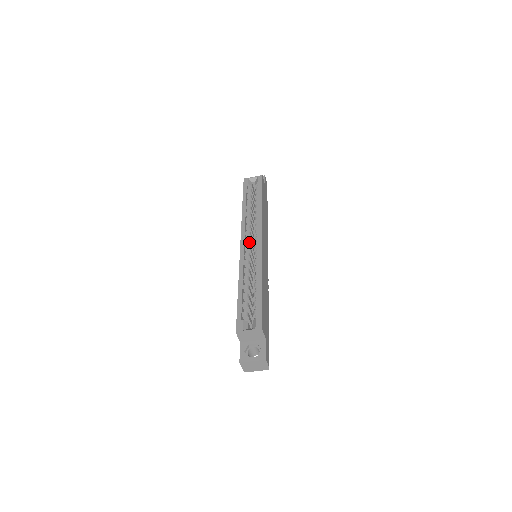
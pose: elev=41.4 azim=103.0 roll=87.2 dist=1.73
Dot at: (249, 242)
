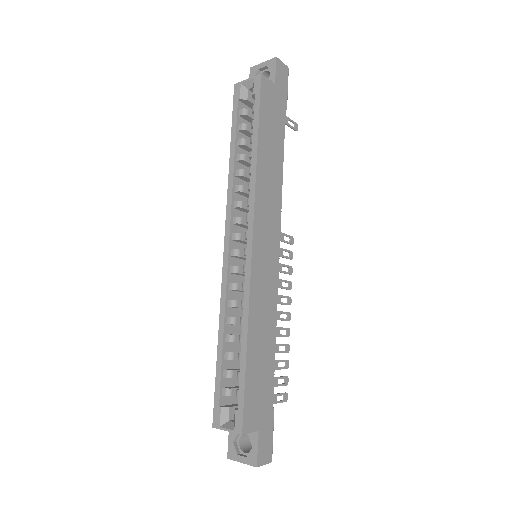
Dot at: (238, 240)
